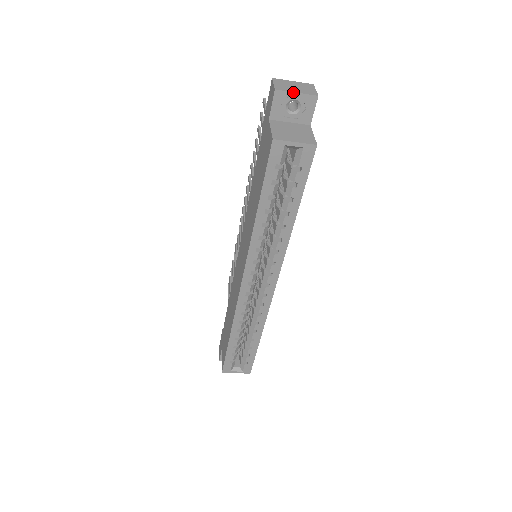
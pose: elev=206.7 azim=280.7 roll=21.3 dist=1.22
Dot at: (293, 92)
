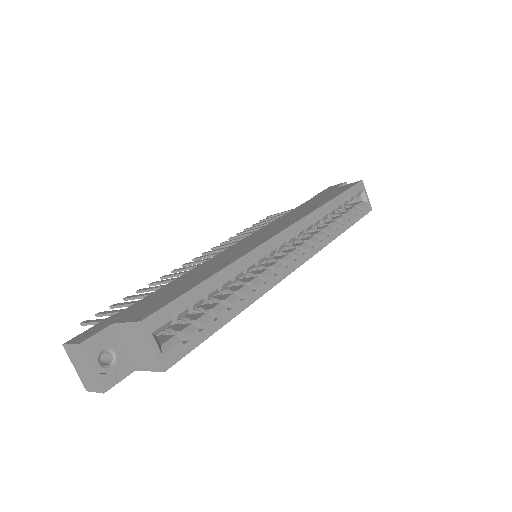
Dot at: occluded
